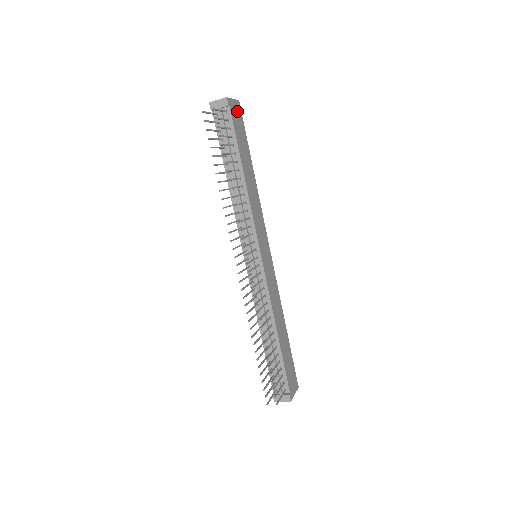
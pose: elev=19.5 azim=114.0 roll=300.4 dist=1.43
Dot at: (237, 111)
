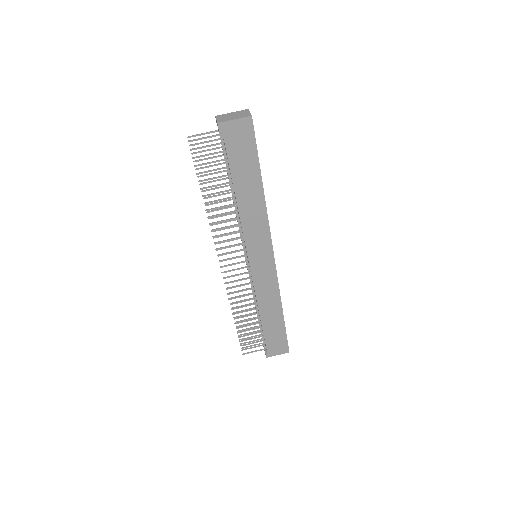
Dot at: (242, 130)
